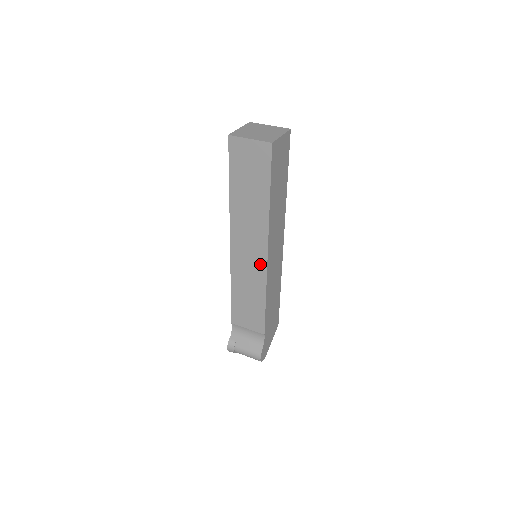
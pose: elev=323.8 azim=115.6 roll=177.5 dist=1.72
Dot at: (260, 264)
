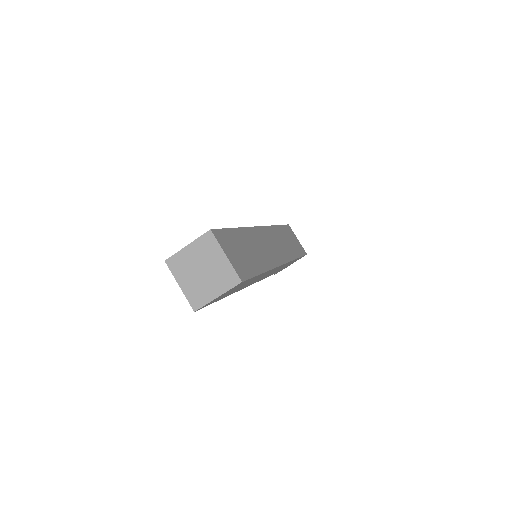
Dot at: occluded
